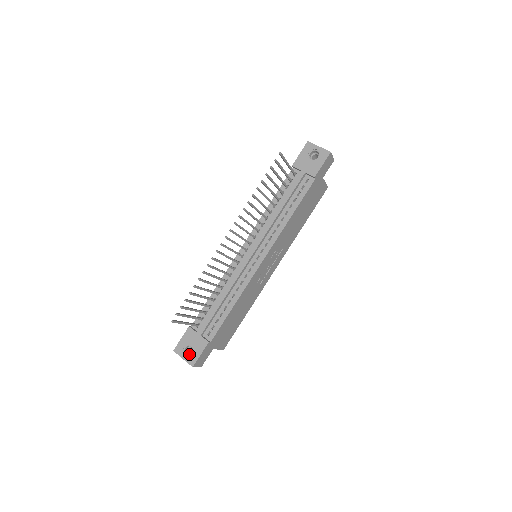
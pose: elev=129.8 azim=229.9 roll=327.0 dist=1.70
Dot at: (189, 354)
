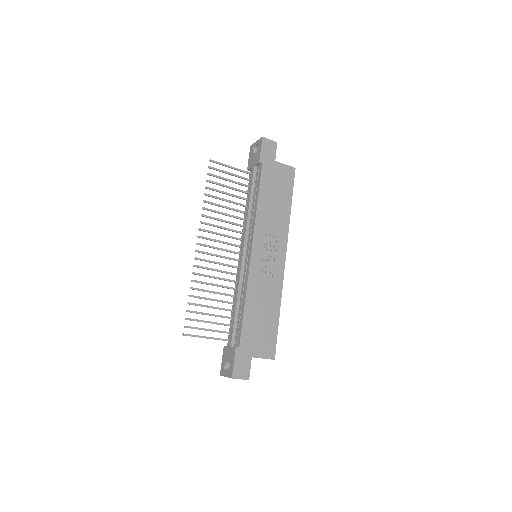
Dot at: occluded
